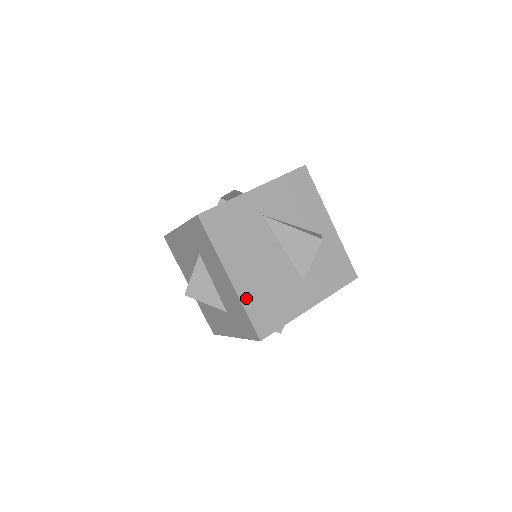
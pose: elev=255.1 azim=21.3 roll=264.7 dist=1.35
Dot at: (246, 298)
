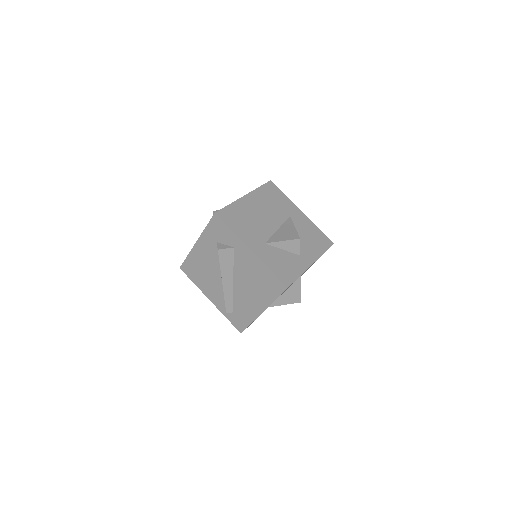
Dot at: (238, 205)
